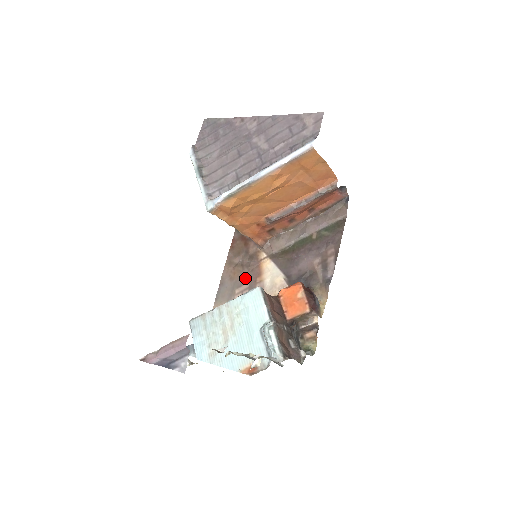
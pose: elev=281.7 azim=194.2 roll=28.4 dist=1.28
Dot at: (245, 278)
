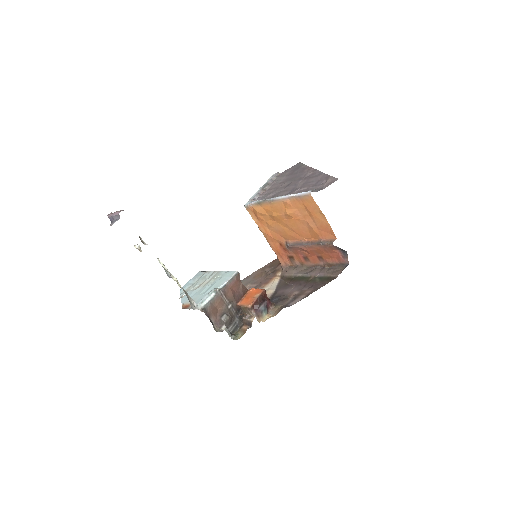
Dot at: (259, 281)
